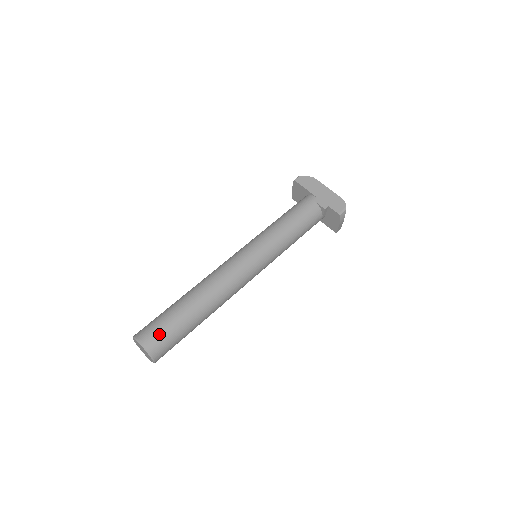
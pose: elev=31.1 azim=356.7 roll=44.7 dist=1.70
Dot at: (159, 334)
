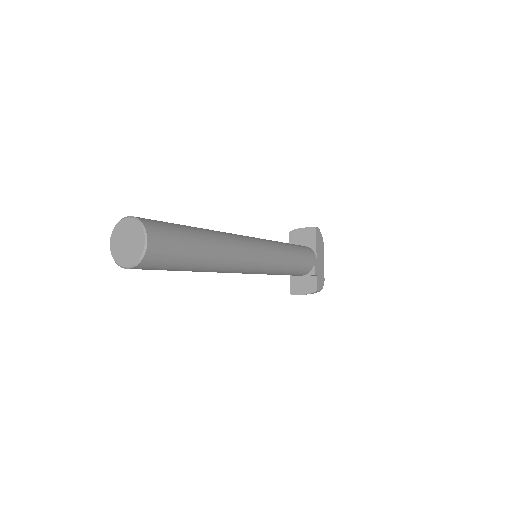
Dot at: (167, 249)
